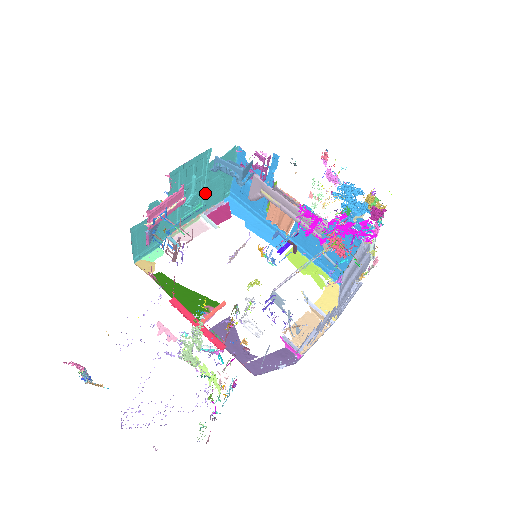
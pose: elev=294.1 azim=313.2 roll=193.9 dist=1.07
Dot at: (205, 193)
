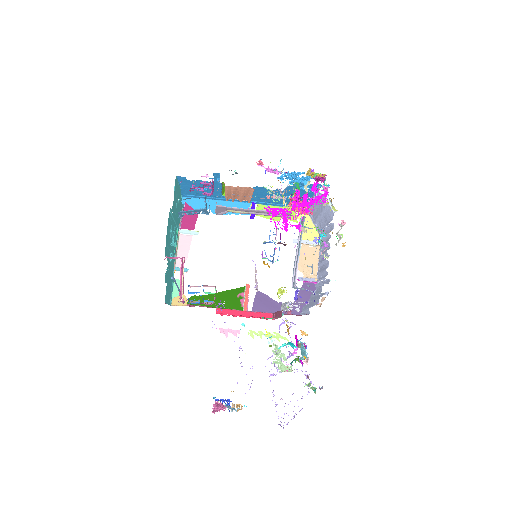
Dot at: (176, 223)
